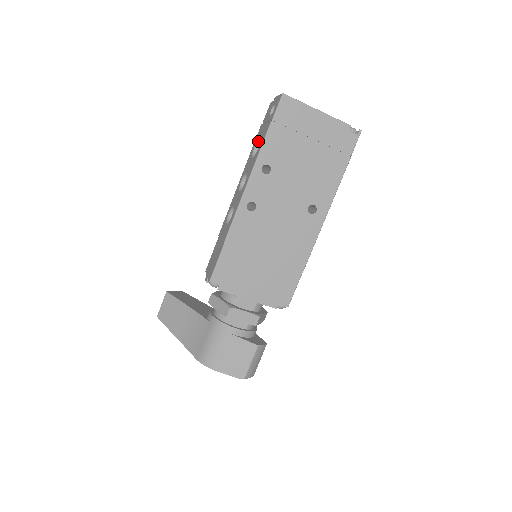
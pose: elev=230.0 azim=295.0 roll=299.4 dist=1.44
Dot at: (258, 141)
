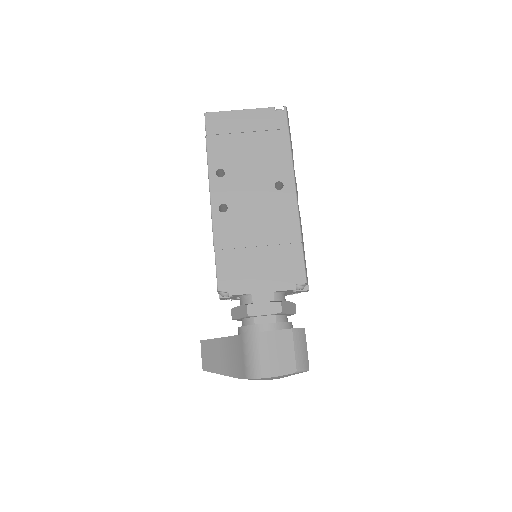
Dot at: occluded
